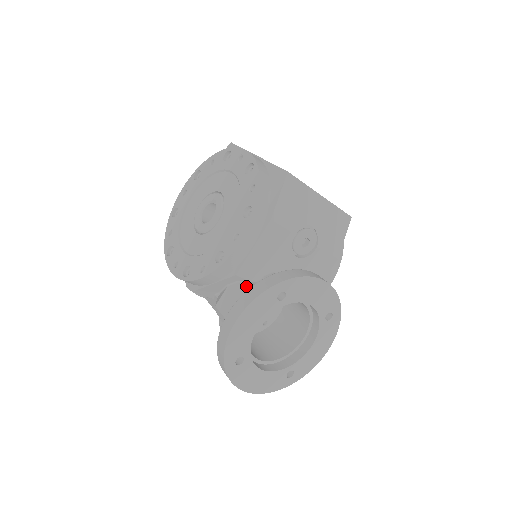
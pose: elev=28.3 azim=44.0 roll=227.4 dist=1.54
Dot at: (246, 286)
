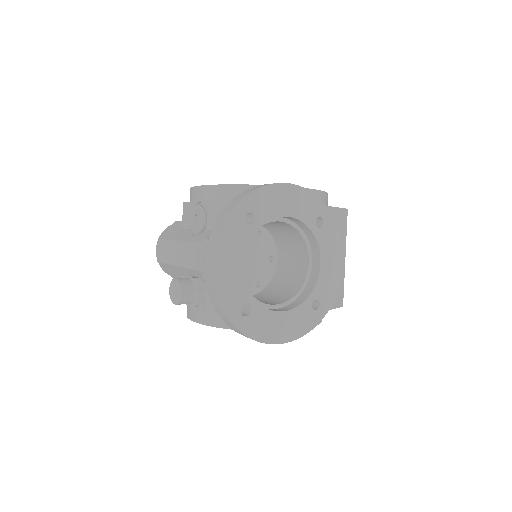
Dot at: occluded
